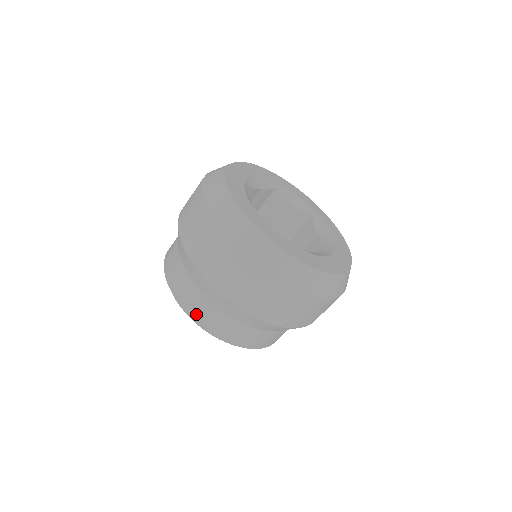
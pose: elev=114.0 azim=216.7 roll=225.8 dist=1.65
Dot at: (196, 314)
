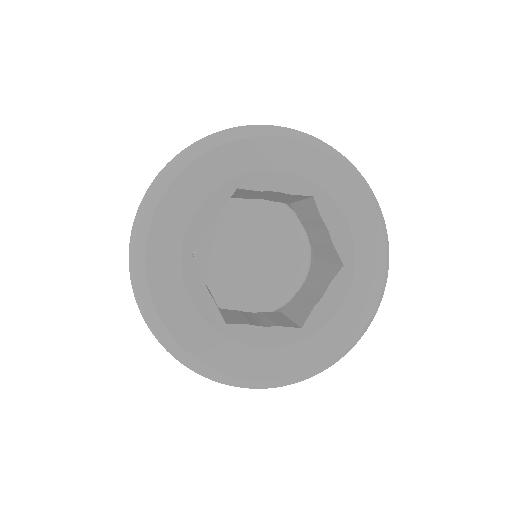
Dot at: occluded
